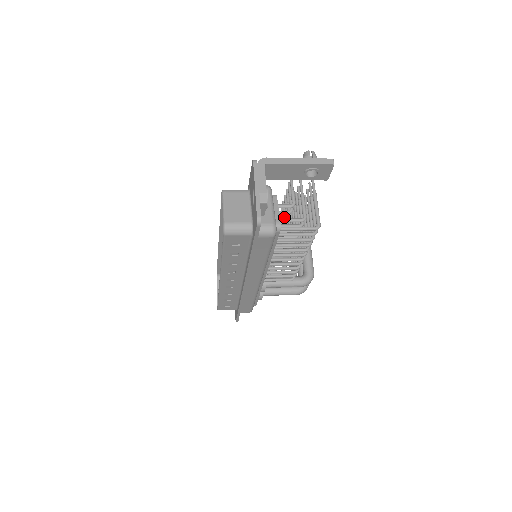
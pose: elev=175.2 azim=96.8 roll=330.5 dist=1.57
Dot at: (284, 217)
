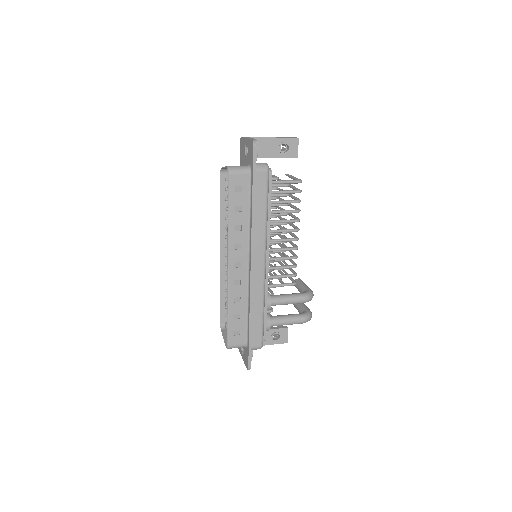
Dot at: occluded
